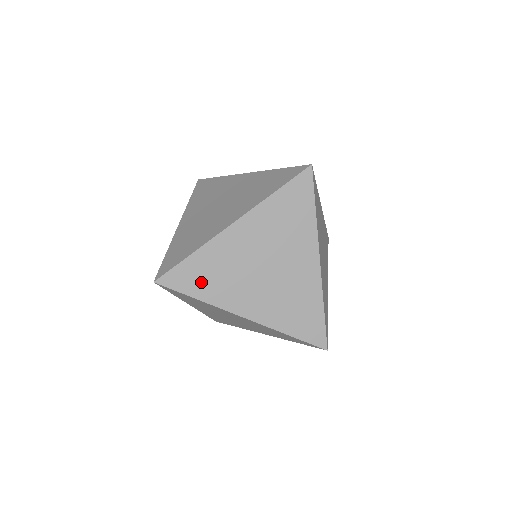
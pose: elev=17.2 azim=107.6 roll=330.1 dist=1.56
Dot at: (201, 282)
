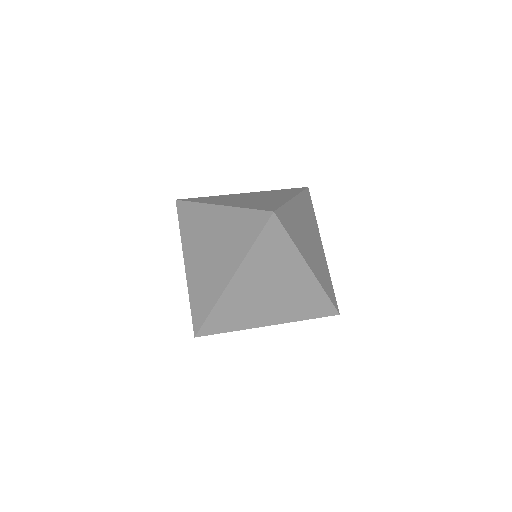
Dot at: occluded
